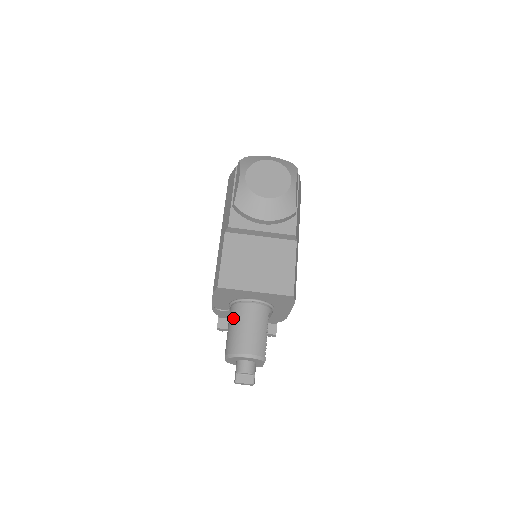
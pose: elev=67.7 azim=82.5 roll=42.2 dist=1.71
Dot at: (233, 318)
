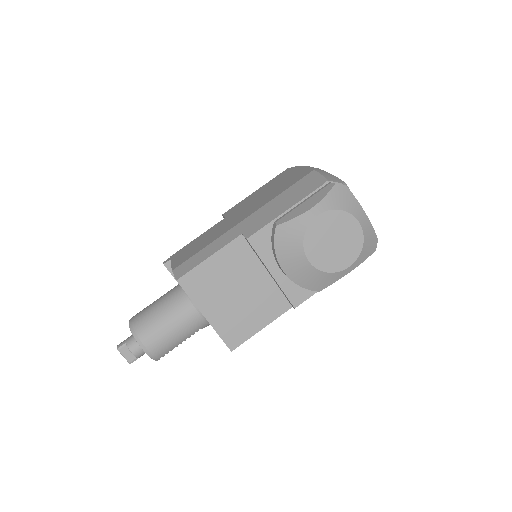
Dot at: (169, 302)
